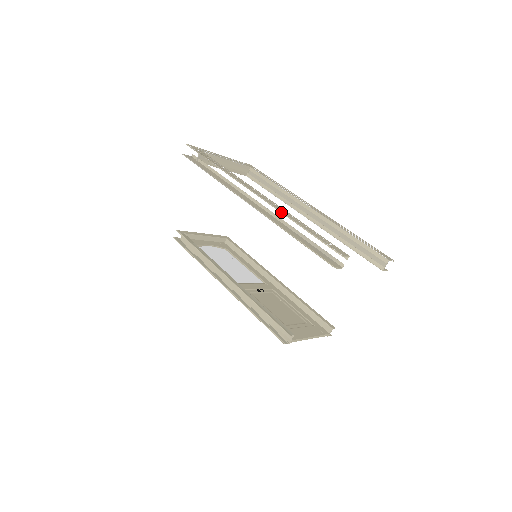
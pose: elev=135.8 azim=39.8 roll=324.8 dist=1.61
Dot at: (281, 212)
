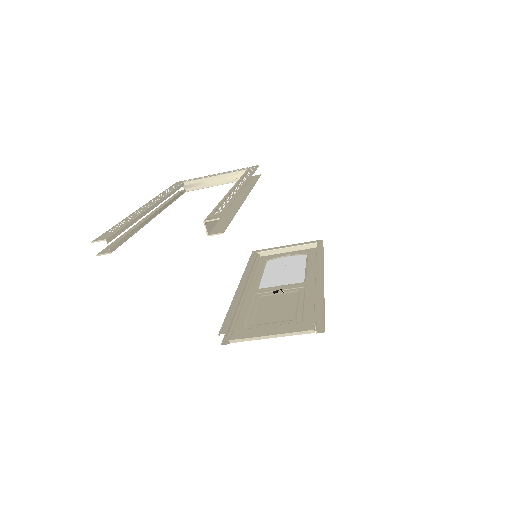
Dot at: occluded
